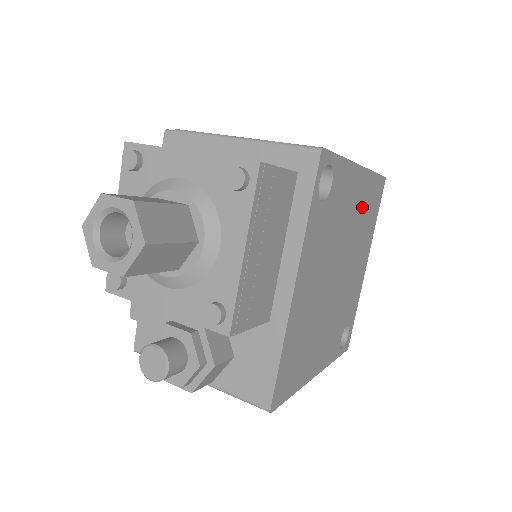
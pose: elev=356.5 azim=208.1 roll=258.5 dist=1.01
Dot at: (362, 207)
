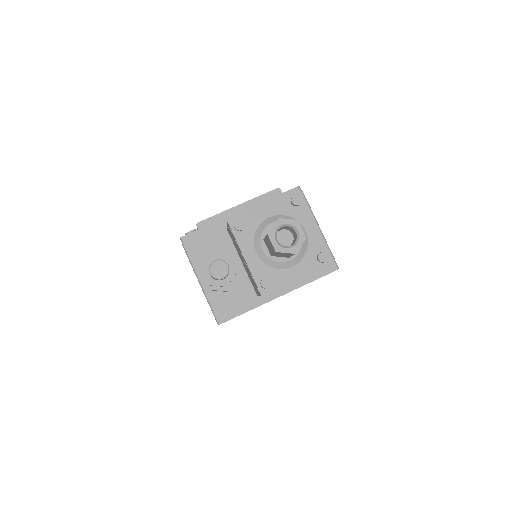
Dot at: occluded
